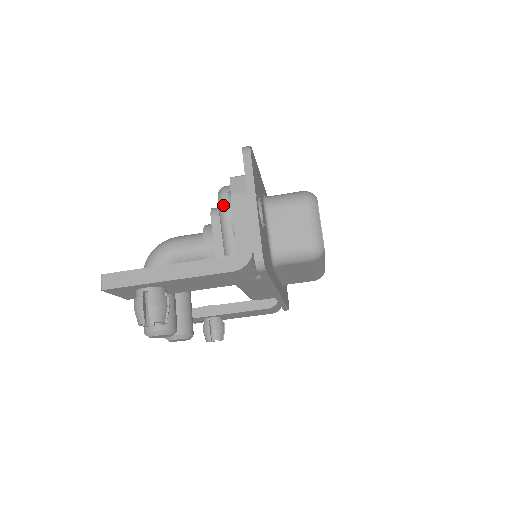
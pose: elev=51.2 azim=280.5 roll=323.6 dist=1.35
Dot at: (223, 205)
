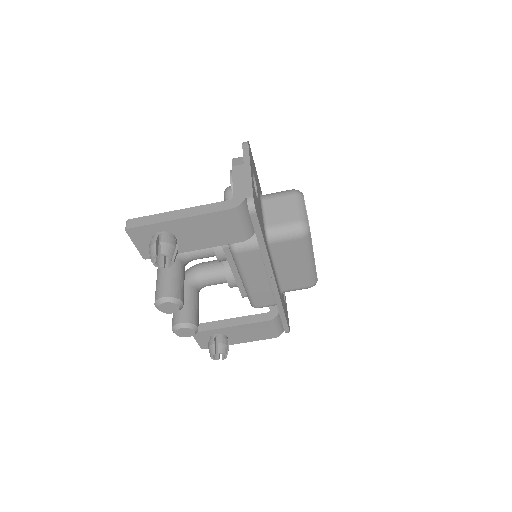
Dot at: (228, 195)
